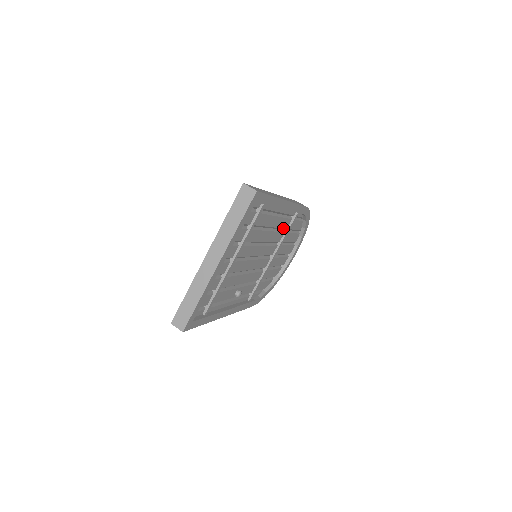
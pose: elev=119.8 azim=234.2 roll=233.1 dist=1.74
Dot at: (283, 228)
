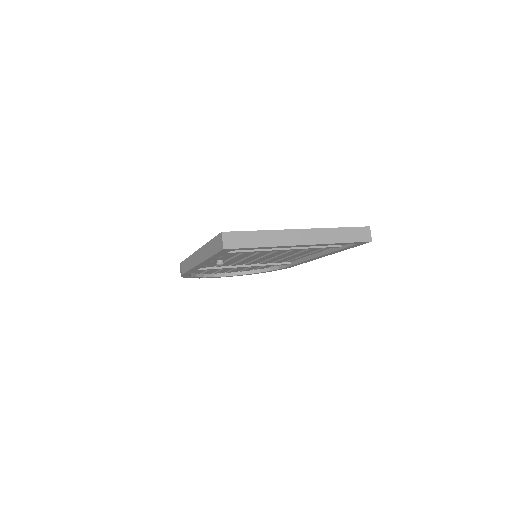
Dot at: (277, 261)
